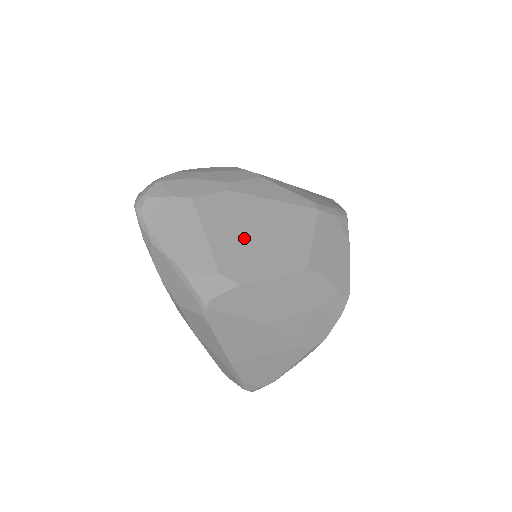
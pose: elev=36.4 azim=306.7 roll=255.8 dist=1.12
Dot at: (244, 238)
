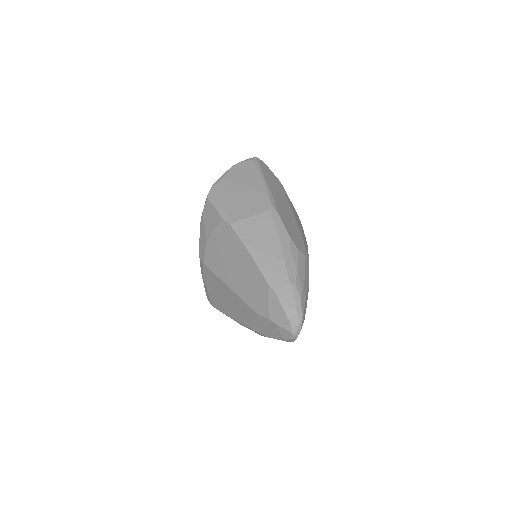
Dot at: occluded
